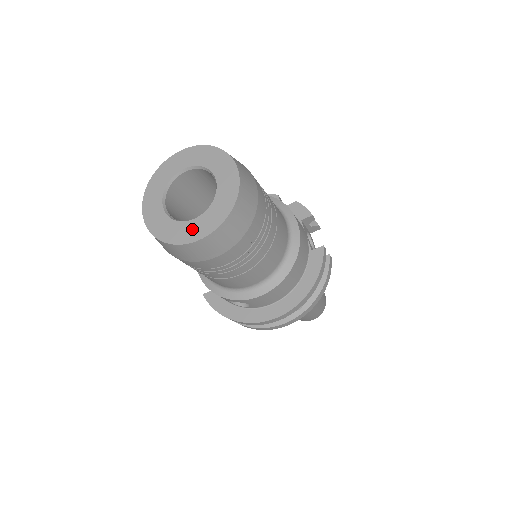
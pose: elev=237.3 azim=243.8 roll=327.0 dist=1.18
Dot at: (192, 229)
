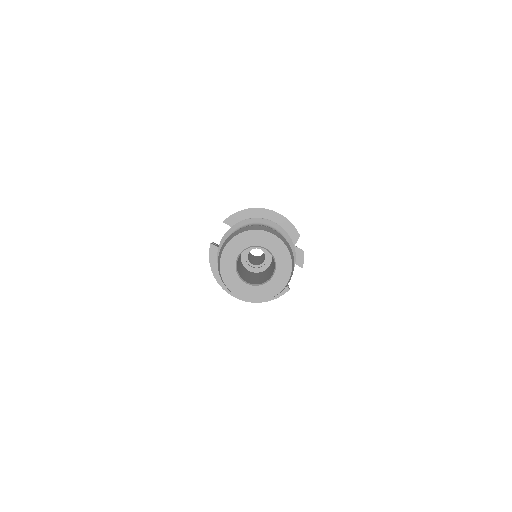
Dot at: (240, 287)
